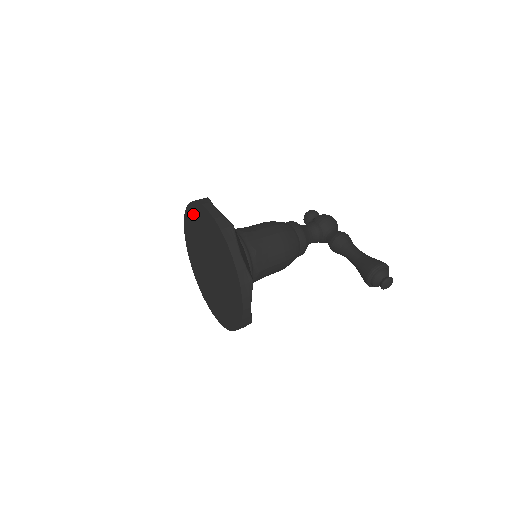
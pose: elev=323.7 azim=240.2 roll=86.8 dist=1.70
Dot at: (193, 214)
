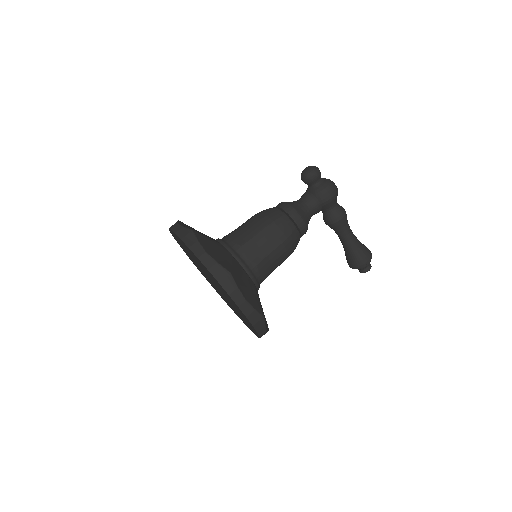
Dot at: (204, 267)
